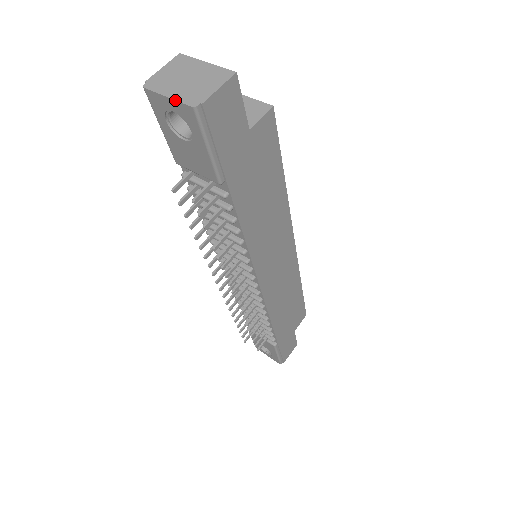
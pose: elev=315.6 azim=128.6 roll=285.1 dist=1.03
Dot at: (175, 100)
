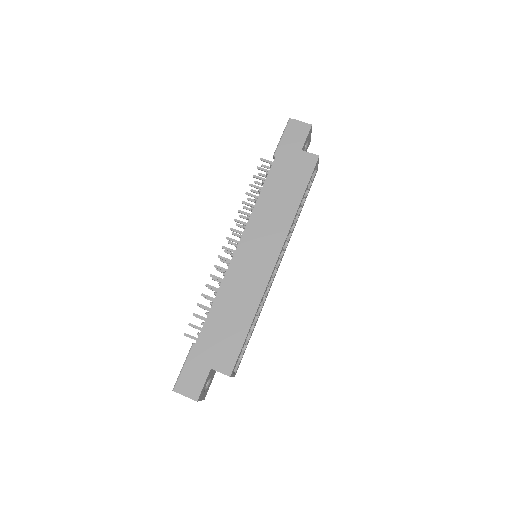
Dot at: occluded
